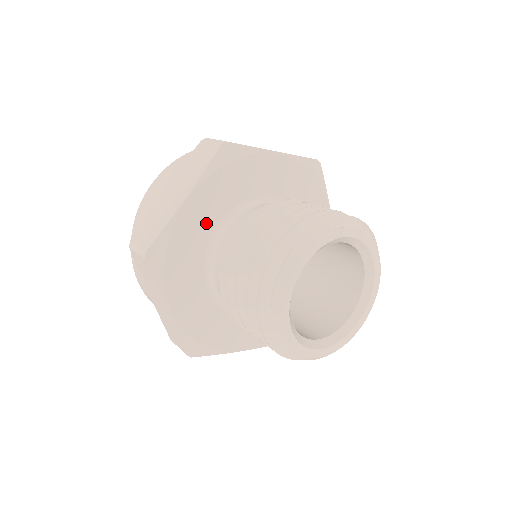
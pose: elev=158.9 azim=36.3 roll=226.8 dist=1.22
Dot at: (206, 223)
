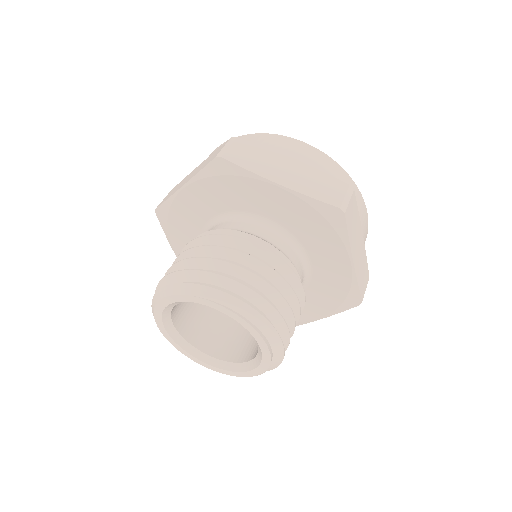
Dot at: (201, 212)
